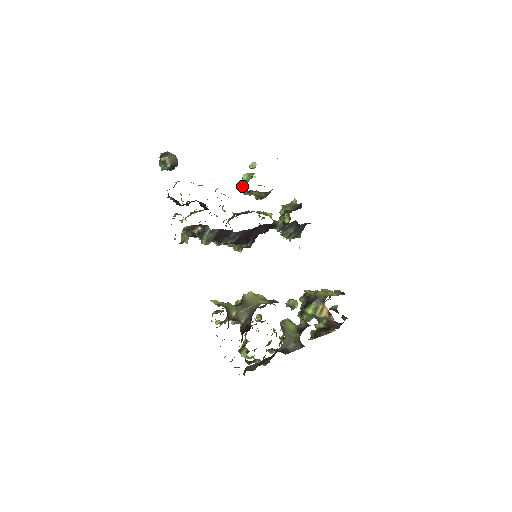
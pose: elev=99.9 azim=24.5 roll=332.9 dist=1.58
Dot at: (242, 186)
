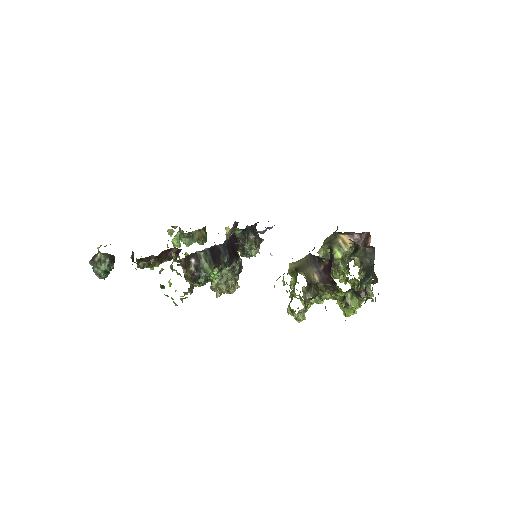
Dot at: (181, 241)
